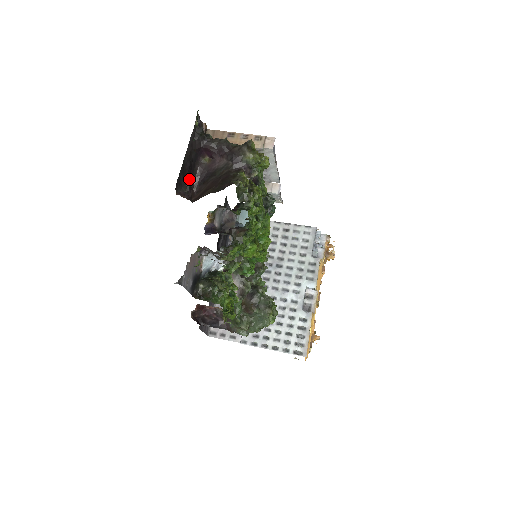
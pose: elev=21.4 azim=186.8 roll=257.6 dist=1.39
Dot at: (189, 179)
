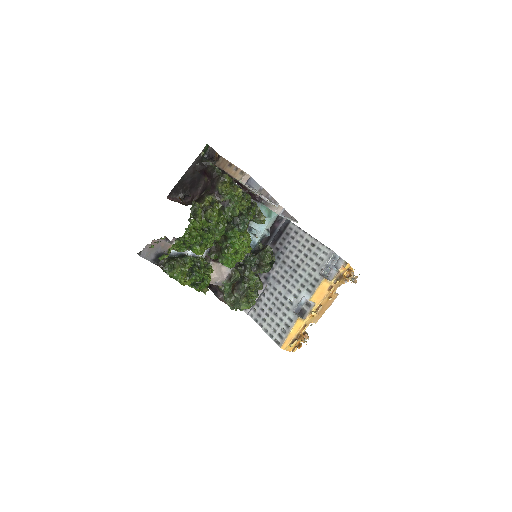
Dot at: (192, 189)
